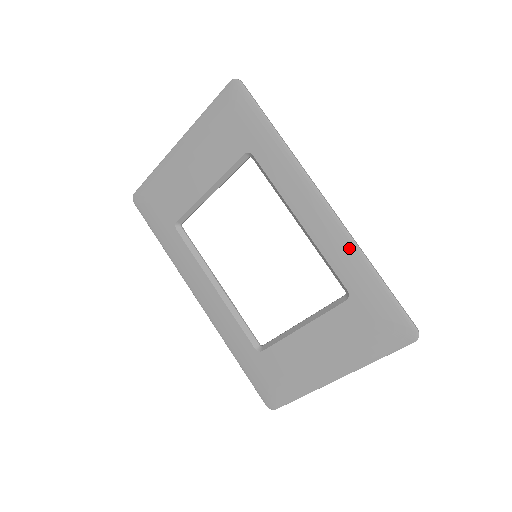
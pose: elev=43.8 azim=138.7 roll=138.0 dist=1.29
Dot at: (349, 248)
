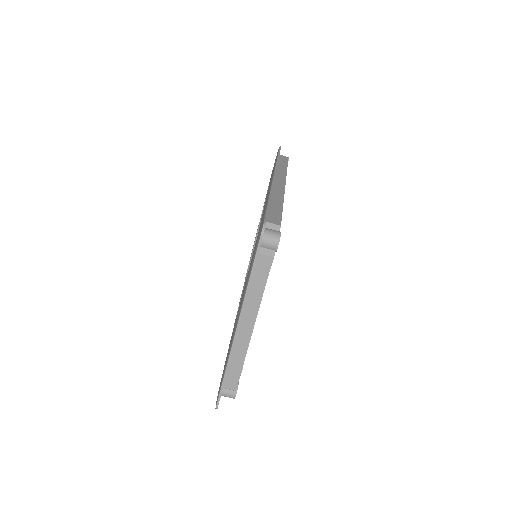
Dot at: occluded
